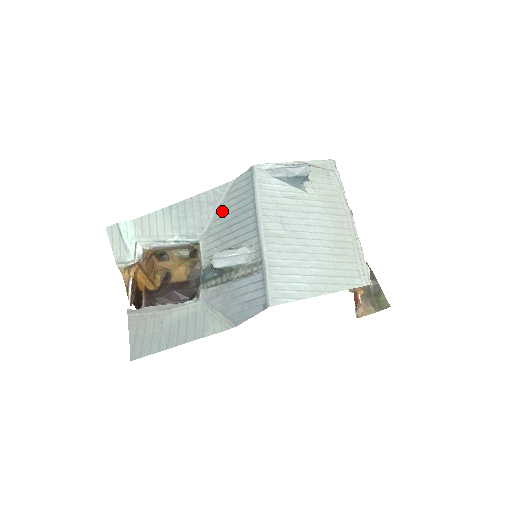
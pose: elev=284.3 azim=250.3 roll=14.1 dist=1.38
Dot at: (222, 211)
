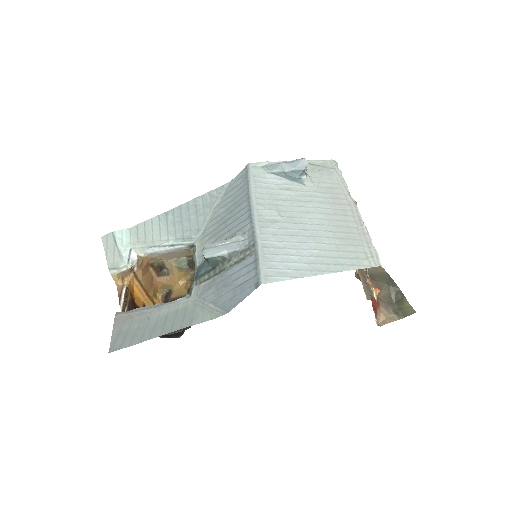
Dot at: (218, 211)
